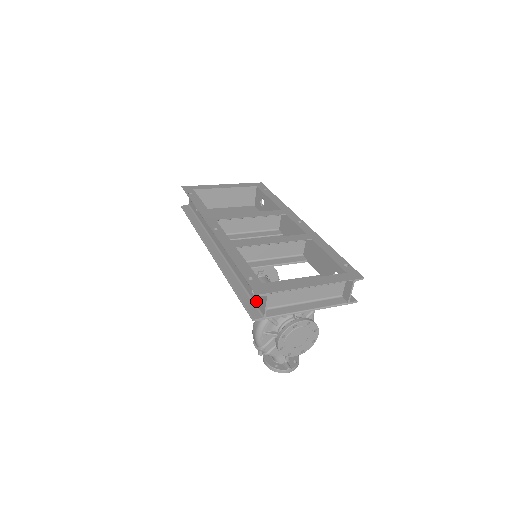
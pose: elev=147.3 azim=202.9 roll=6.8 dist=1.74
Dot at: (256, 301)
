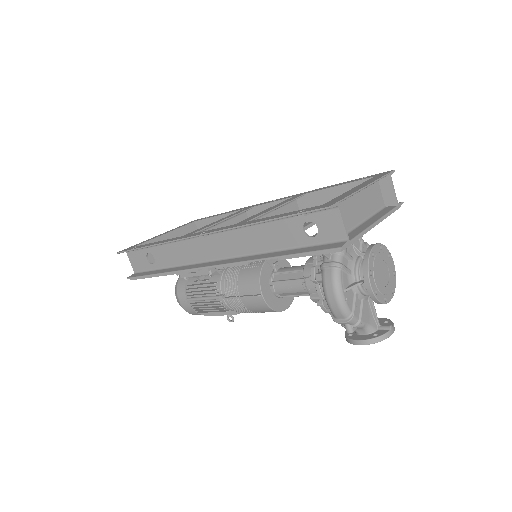
Dot at: (322, 238)
